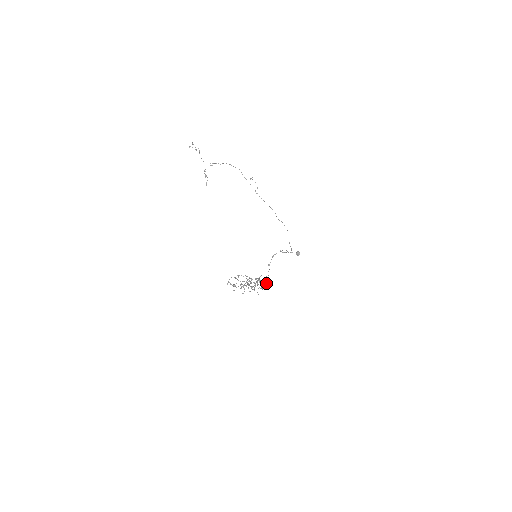
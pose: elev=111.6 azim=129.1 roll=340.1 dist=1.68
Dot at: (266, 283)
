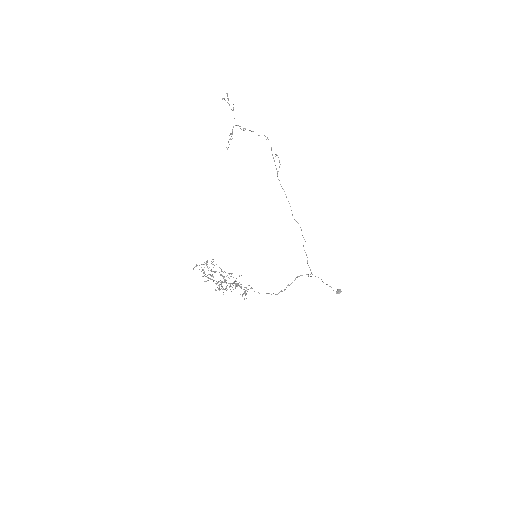
Dot at: (237, 284)
